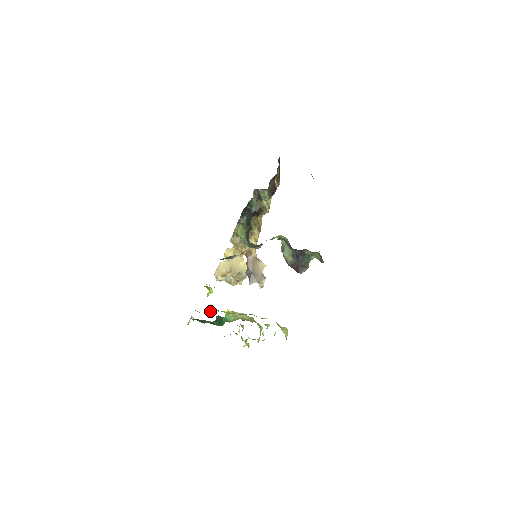
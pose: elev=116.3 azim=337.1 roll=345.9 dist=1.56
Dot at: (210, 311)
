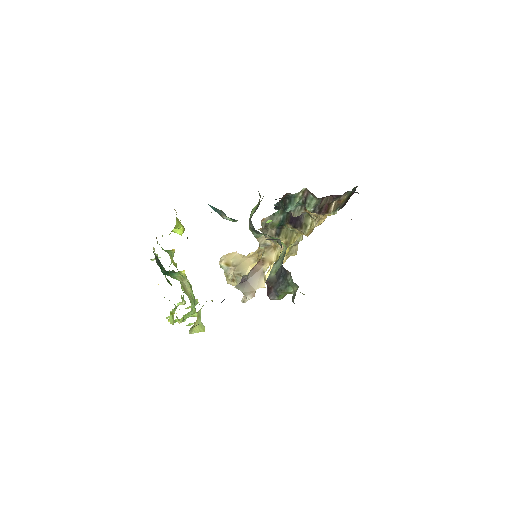
Dot at: (165, 250)
